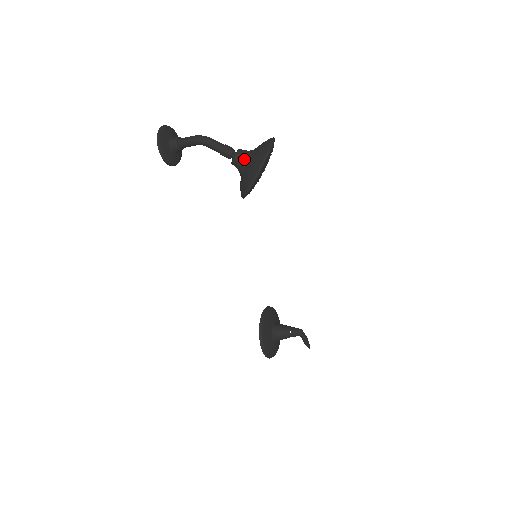
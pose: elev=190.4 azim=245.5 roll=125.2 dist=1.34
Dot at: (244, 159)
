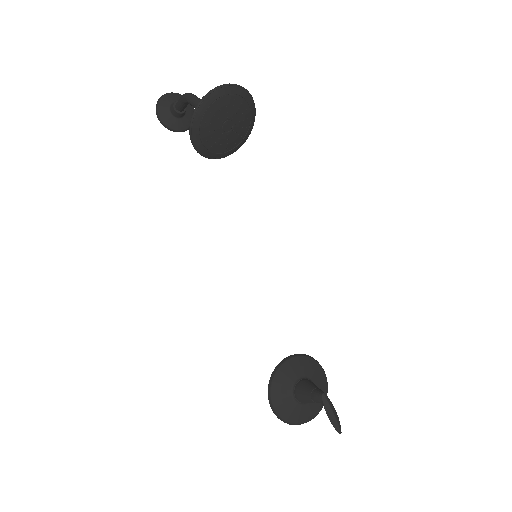
Dot at: occluded
